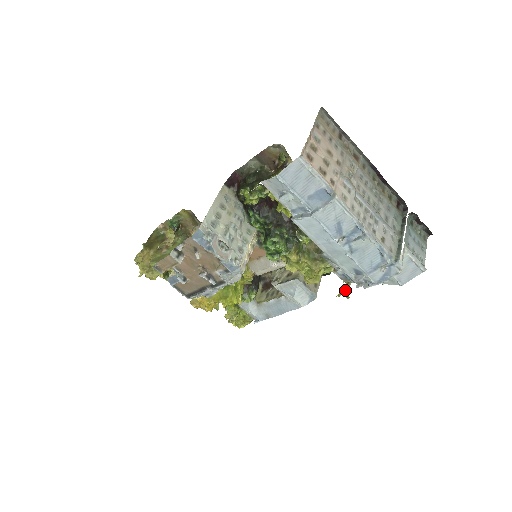
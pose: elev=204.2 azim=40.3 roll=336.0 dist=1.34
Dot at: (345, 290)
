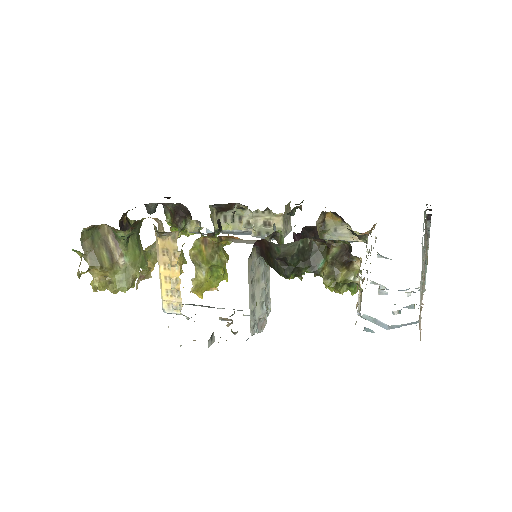
Dot at: occluded
